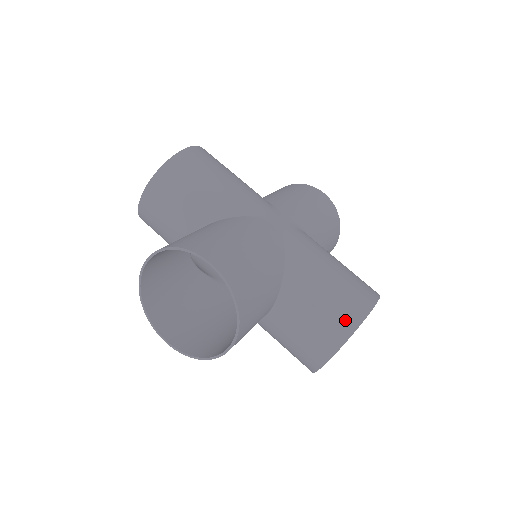
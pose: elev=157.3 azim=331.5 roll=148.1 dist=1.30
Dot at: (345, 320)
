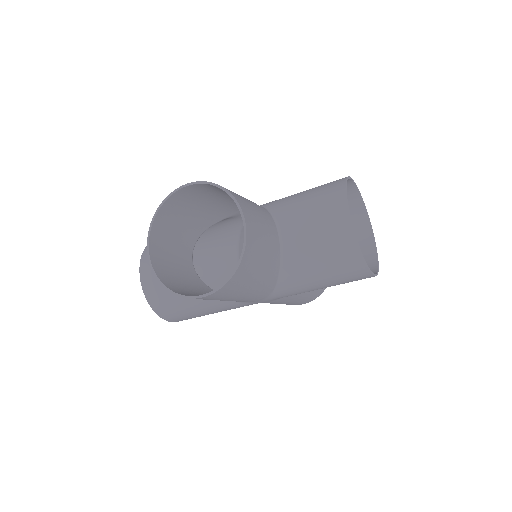
Dot at: (332, 187)
